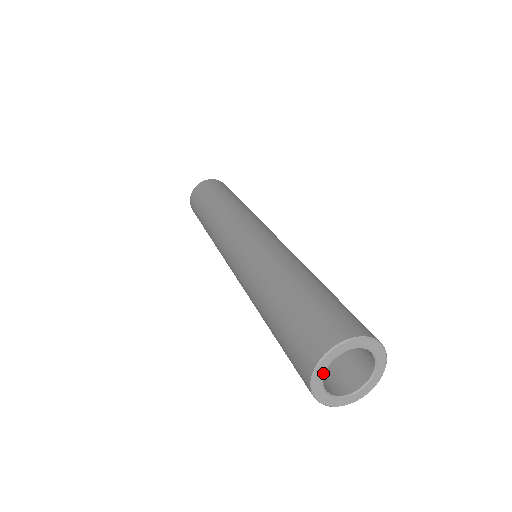
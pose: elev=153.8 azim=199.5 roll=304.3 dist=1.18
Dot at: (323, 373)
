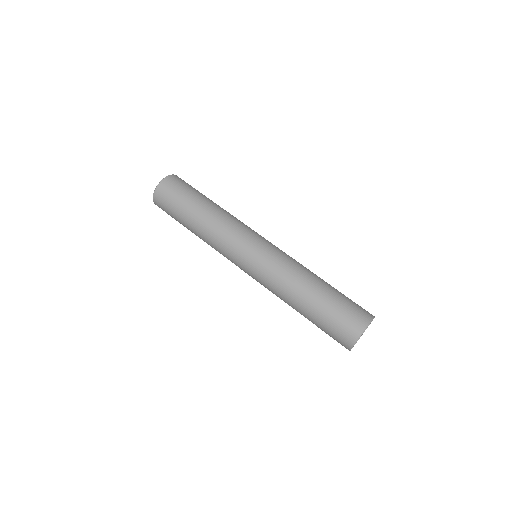
Dot at: occluded
